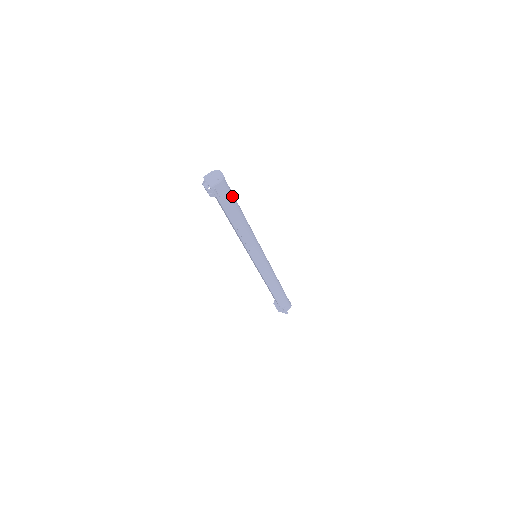
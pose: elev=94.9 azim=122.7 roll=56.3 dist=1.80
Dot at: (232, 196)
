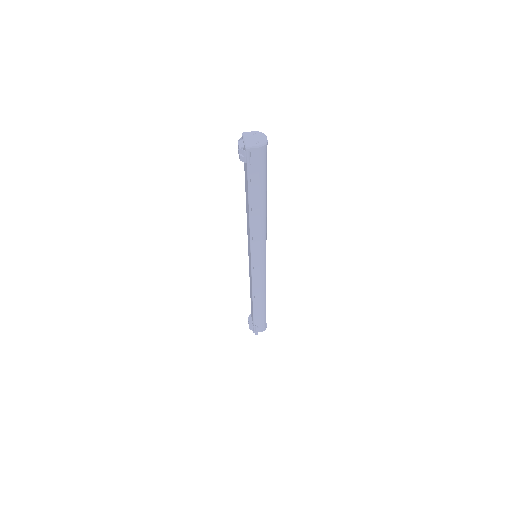
Dot at: (265, 171)
